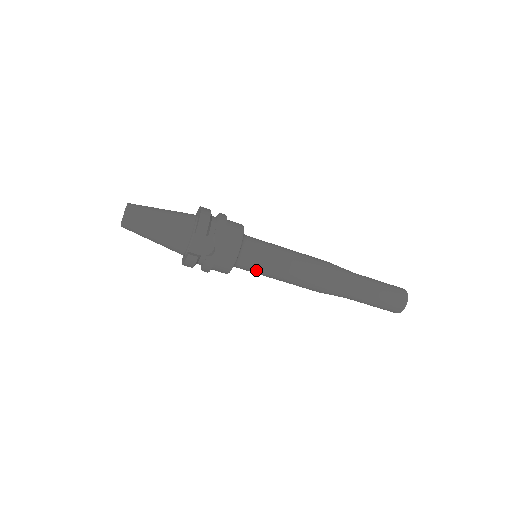
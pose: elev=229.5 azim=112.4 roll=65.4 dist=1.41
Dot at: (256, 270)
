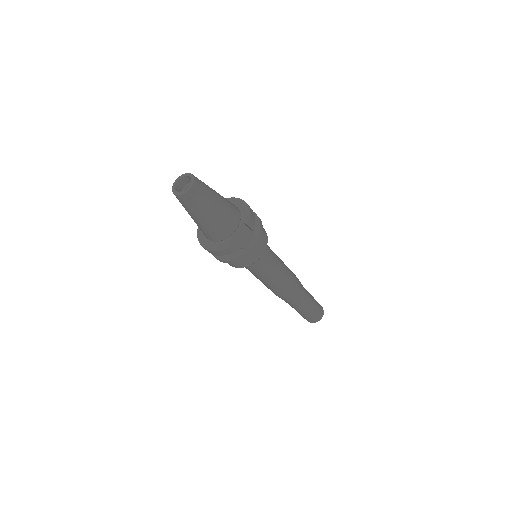
Dot at: (259, 270)
